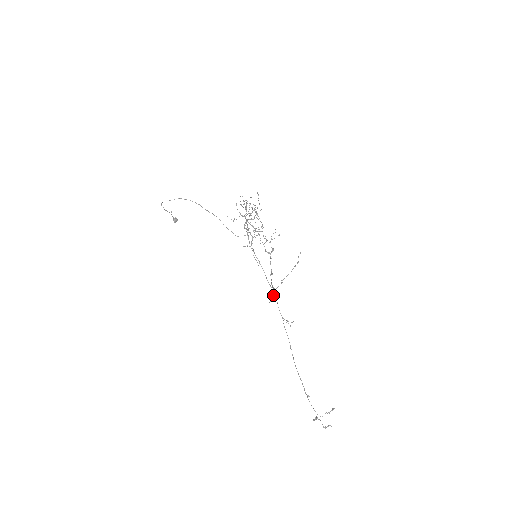
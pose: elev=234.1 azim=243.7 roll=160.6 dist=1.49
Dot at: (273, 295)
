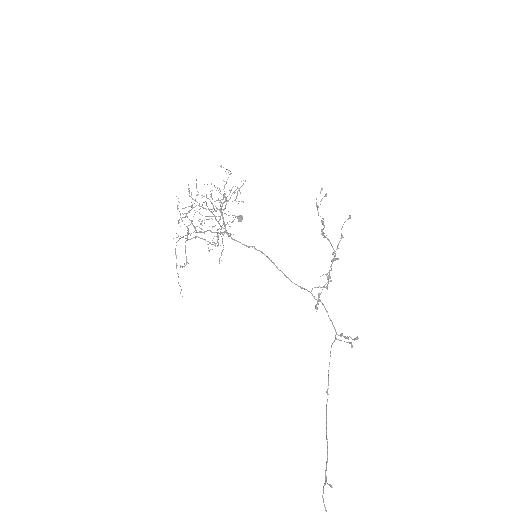
Dot at: (317, 300)
